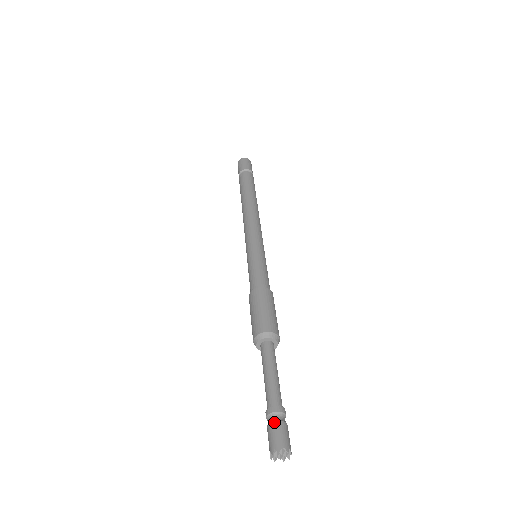
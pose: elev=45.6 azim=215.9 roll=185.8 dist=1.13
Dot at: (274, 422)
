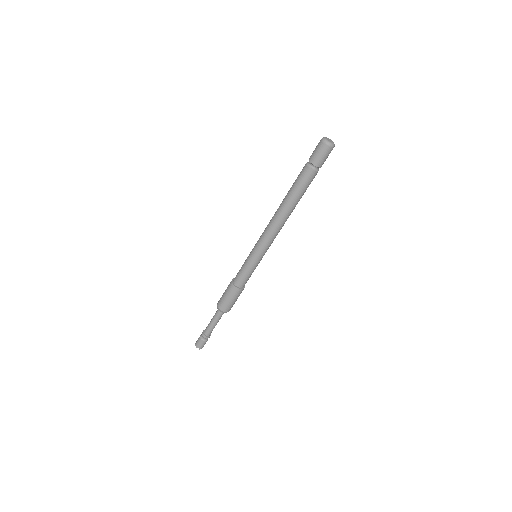
Dot at: (201, 340)
